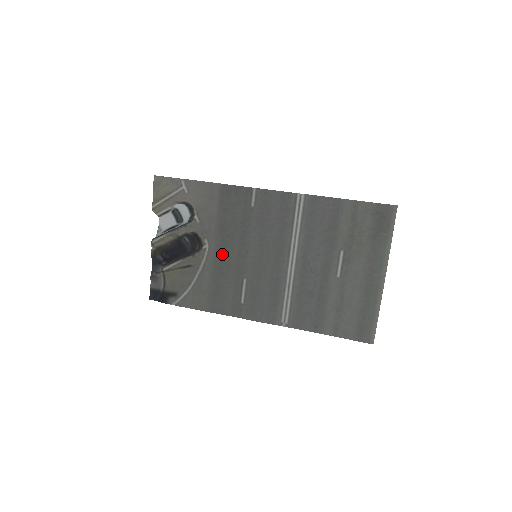
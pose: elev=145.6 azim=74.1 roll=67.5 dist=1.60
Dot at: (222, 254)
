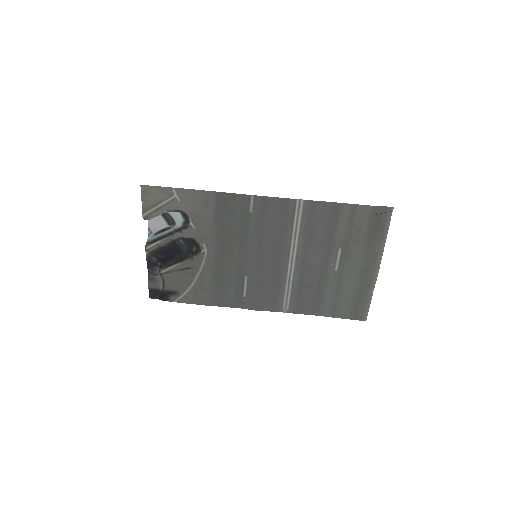
Dot at: (222, 256)
